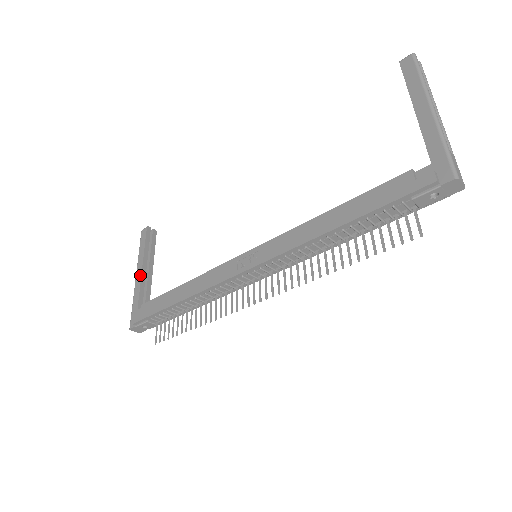
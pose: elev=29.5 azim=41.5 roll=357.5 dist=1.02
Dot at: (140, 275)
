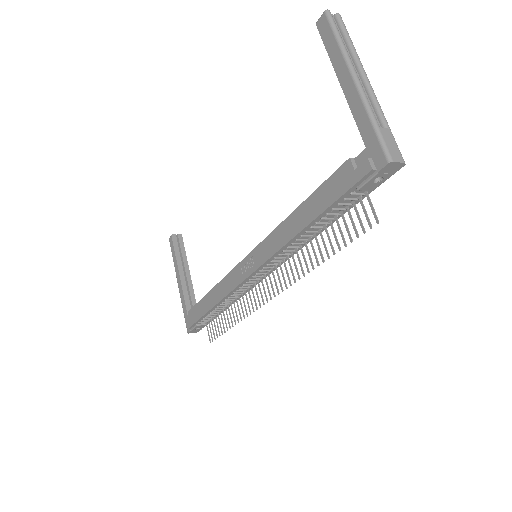
Dot at: (180, 283)
